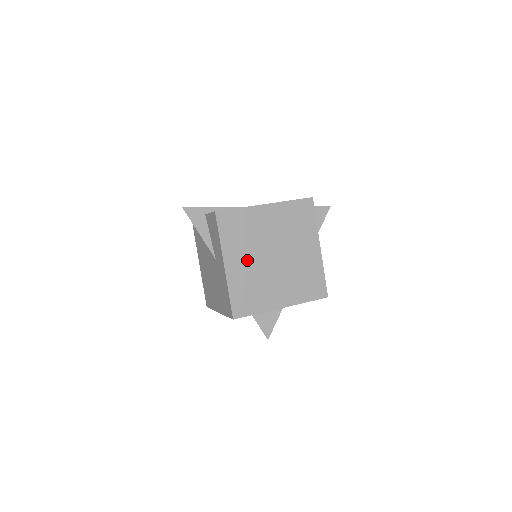
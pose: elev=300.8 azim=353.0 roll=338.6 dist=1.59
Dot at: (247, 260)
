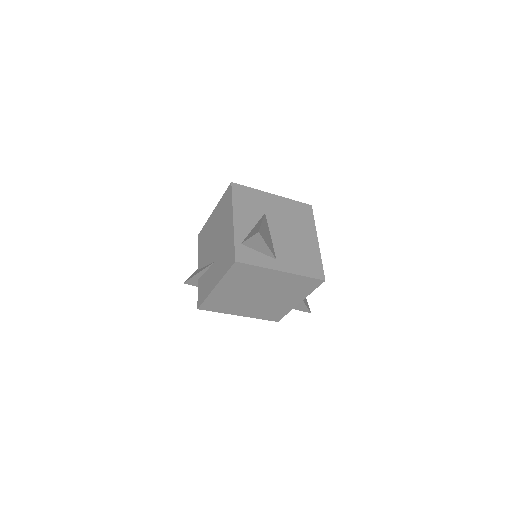
Dot at: (247, 307)
